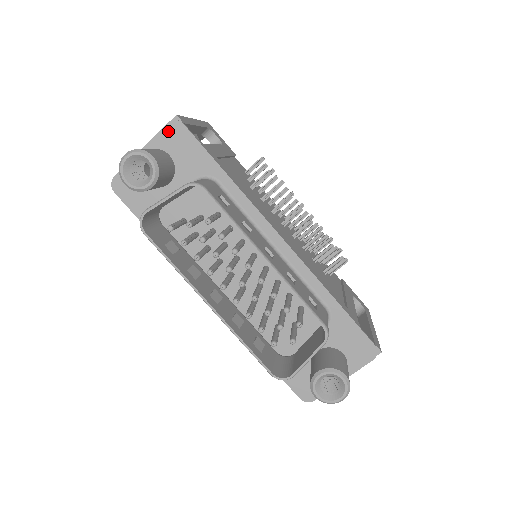
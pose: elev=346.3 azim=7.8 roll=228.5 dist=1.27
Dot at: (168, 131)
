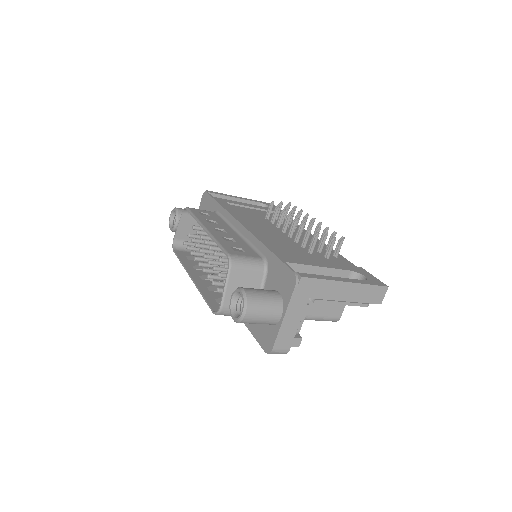
Dot at: (202, 200)
